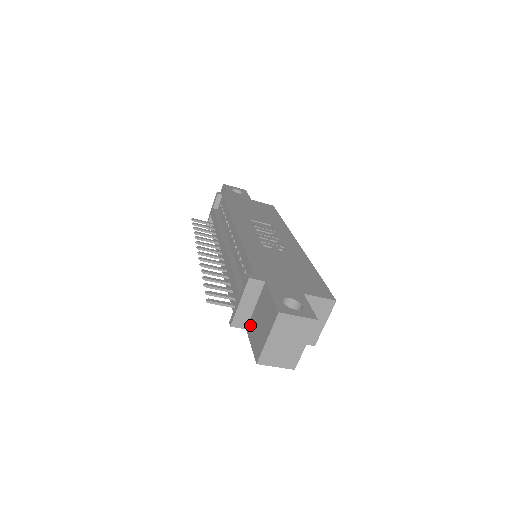
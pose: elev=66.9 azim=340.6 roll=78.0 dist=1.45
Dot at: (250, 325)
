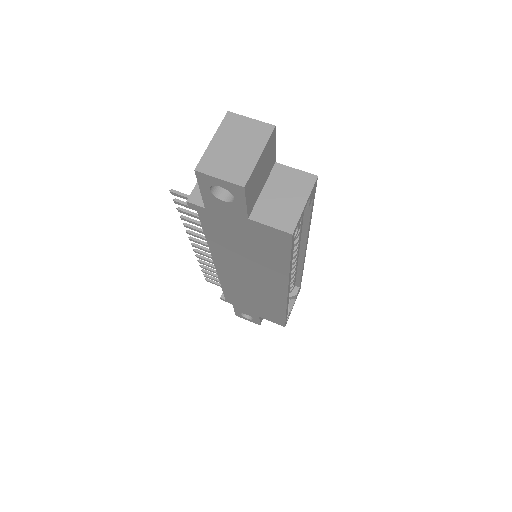
Dot at: occluded
